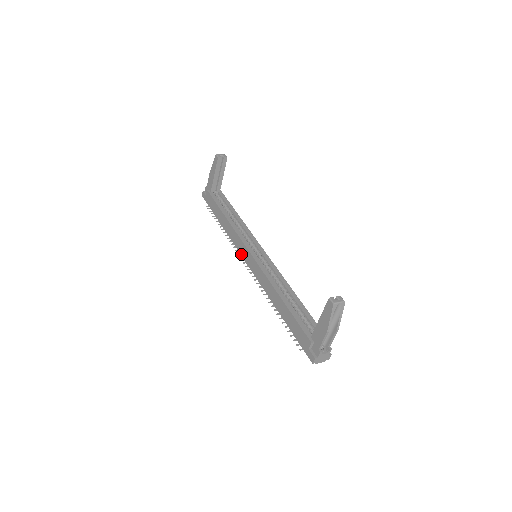
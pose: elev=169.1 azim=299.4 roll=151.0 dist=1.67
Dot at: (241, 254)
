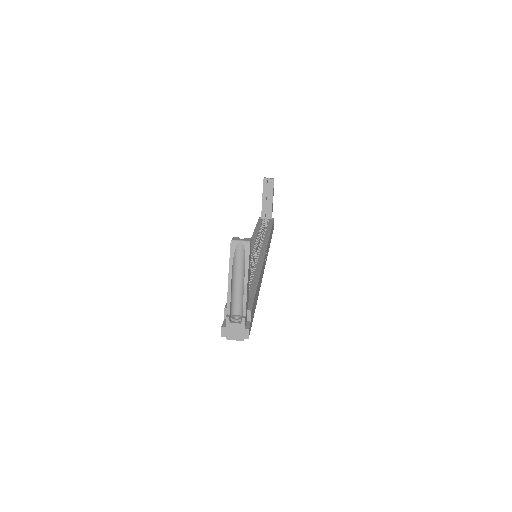
Dot at: occluded
